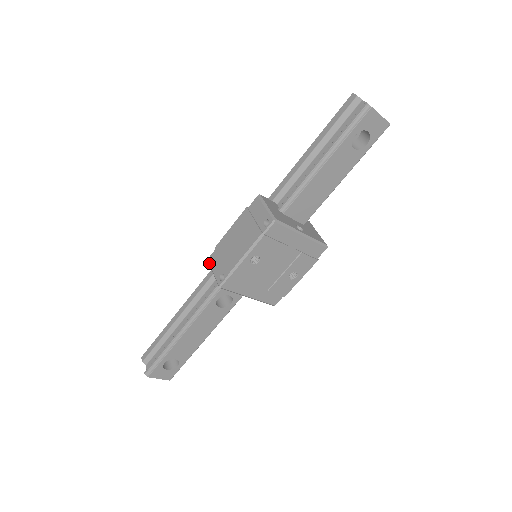
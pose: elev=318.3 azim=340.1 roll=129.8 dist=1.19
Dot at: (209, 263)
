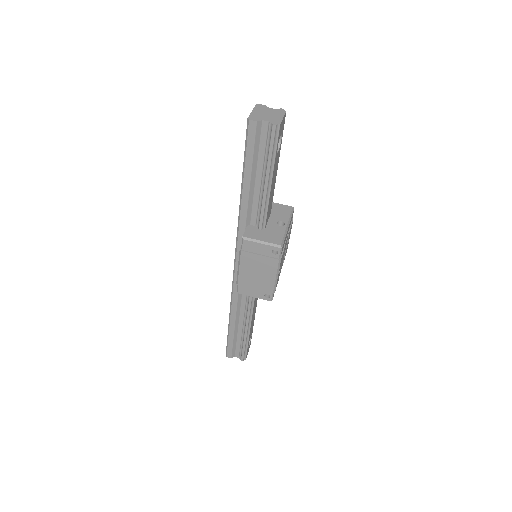
Dot at: occluded
